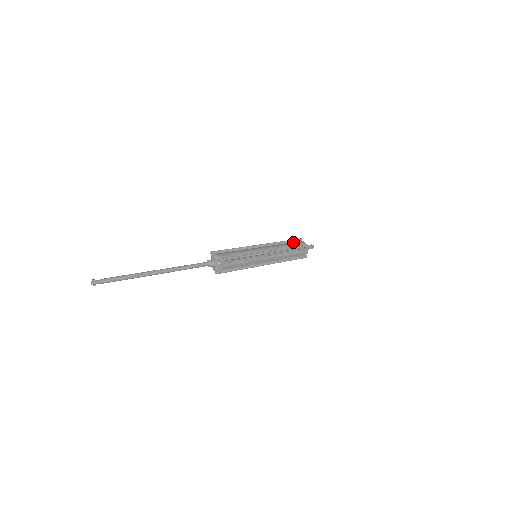
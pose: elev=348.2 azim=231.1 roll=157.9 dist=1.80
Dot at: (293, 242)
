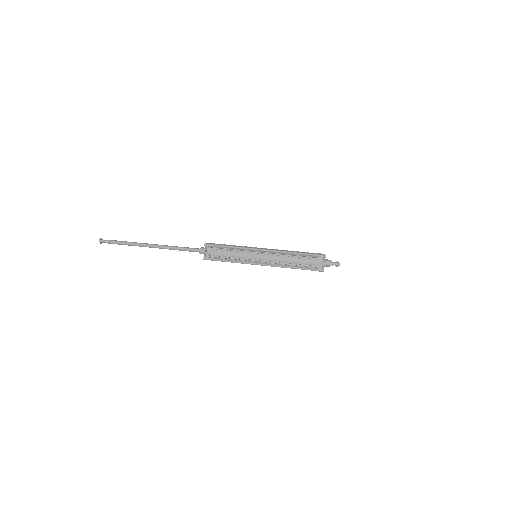
Dot at: occluded
